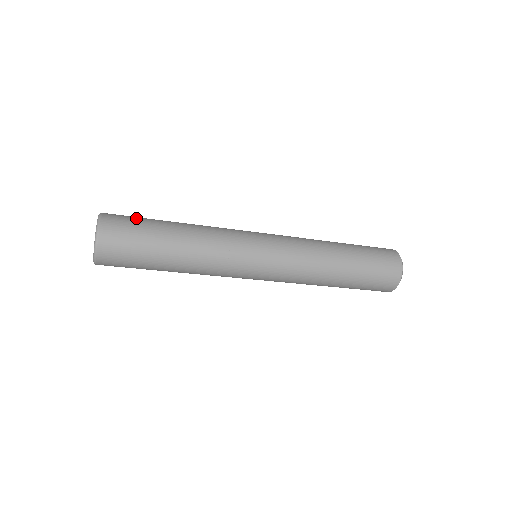
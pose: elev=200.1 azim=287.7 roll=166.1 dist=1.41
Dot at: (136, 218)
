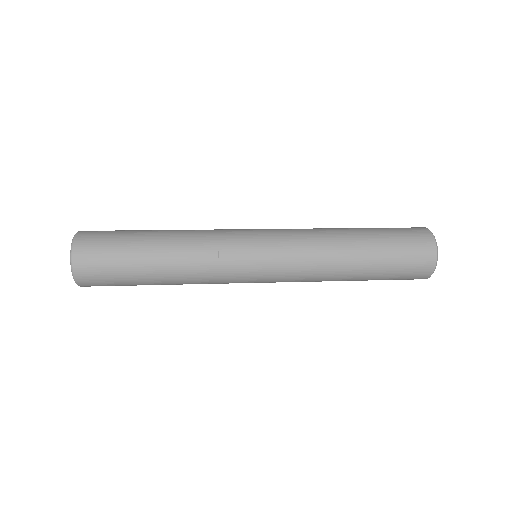
Dot at: (111, 247)
